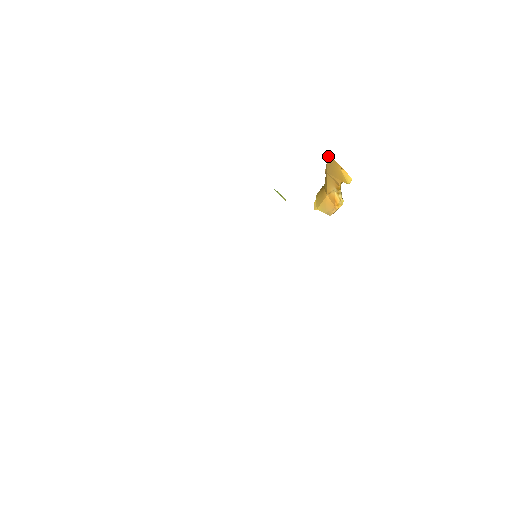
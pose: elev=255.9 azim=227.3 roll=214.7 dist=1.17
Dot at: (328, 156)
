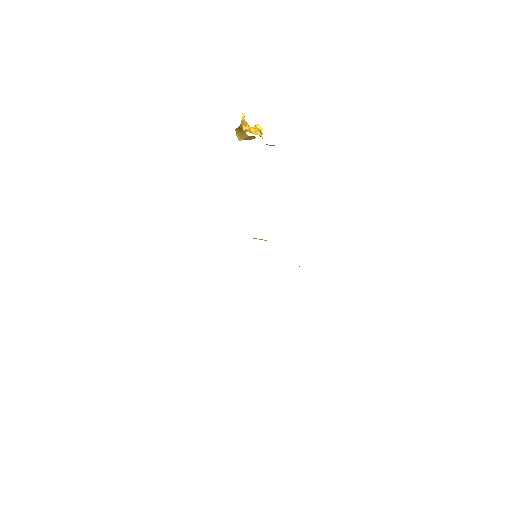
Dot at: occluded
